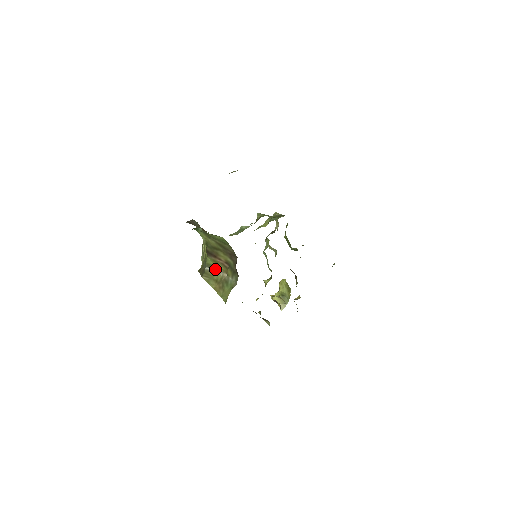
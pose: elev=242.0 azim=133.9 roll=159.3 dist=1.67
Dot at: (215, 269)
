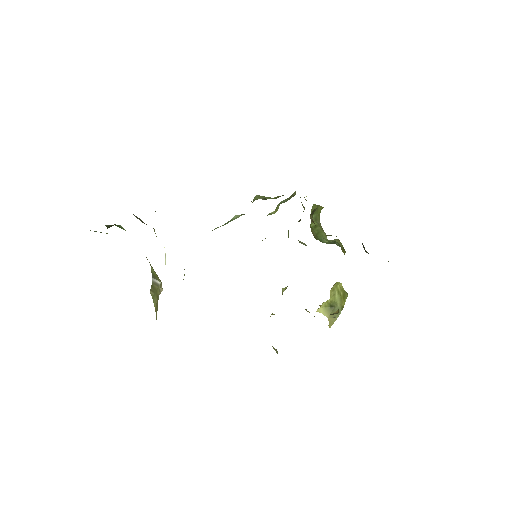
Dot at: (158, 280)
